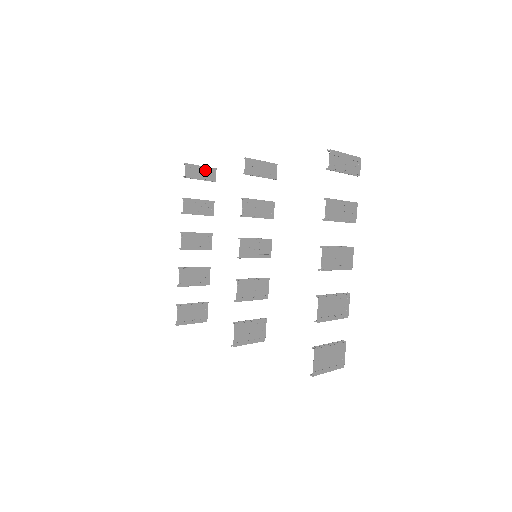
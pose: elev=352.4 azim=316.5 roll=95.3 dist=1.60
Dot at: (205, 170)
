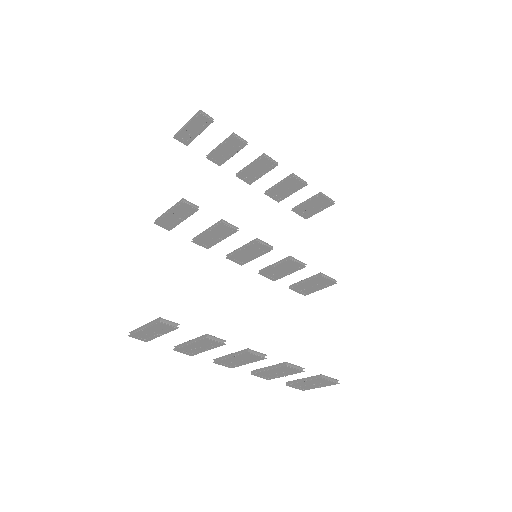
Dot at: (193, 124)
